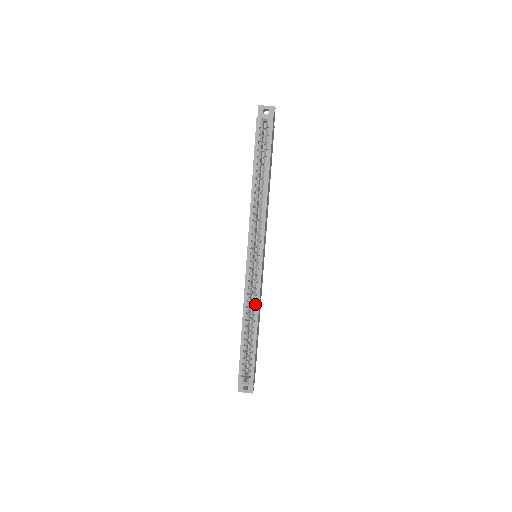
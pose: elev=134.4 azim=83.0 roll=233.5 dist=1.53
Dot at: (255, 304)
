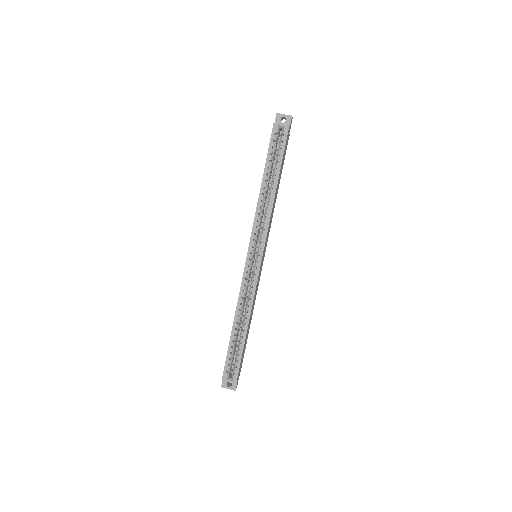
Dot at: (249, 302)
